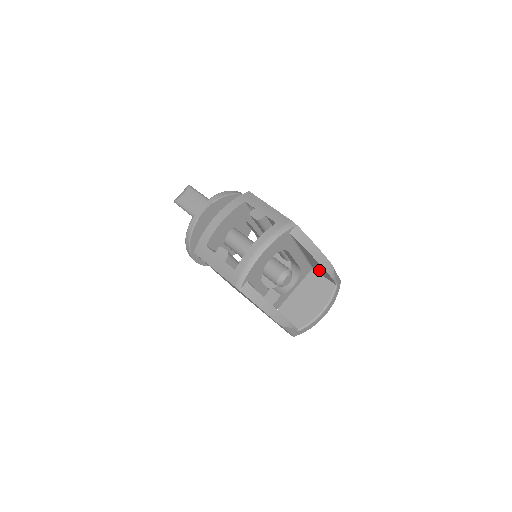
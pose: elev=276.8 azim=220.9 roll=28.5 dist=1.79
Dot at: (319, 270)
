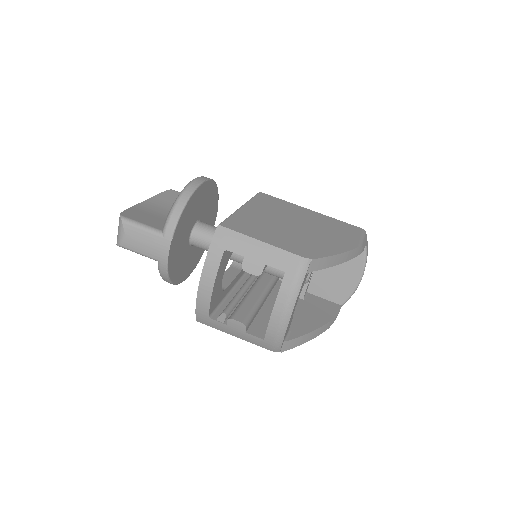
Dot at: occluded
